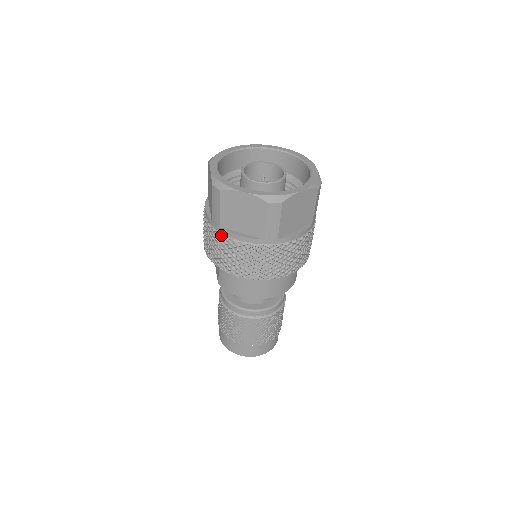
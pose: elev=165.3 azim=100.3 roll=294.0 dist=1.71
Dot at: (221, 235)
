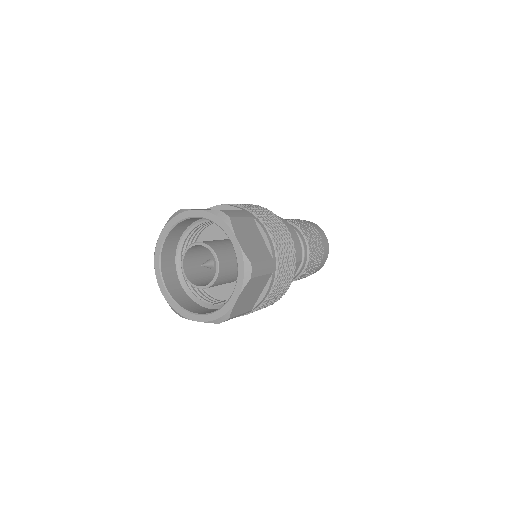
Dot at: occluded
